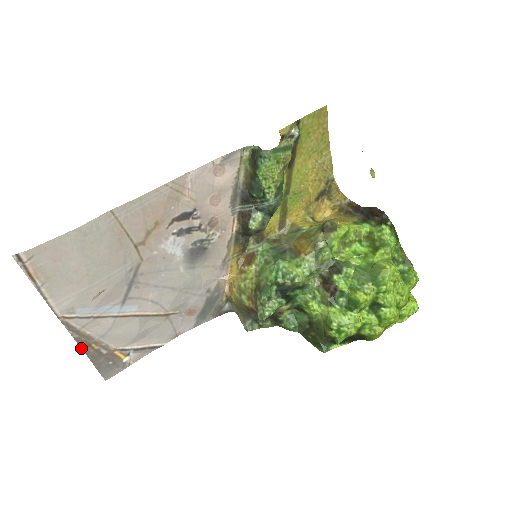
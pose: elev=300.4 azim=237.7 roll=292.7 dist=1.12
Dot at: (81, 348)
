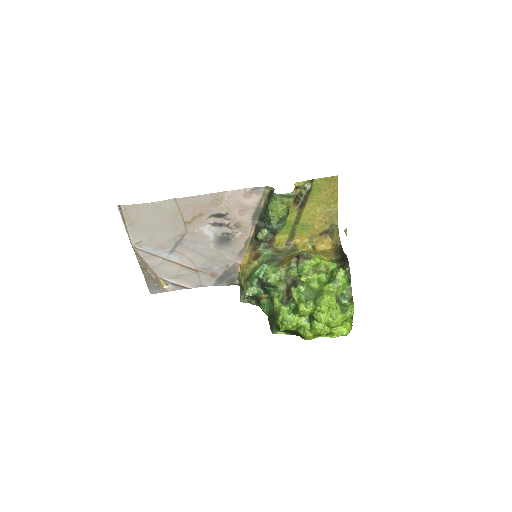
Dot at: (141, 269)
